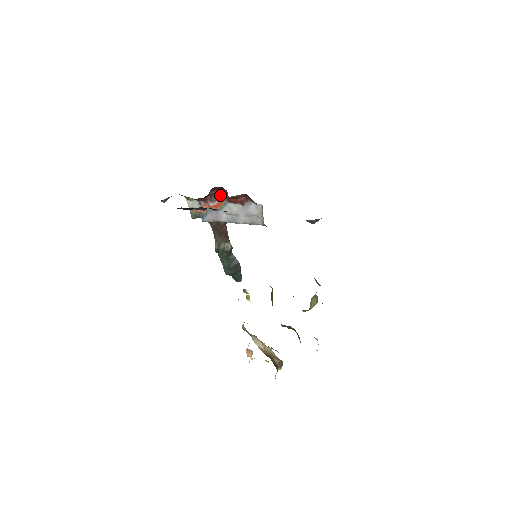
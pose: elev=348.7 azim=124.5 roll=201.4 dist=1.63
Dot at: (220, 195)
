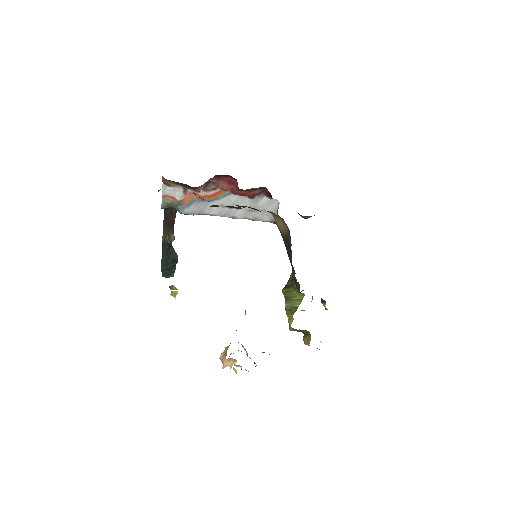
Dot at: (222, 184)
